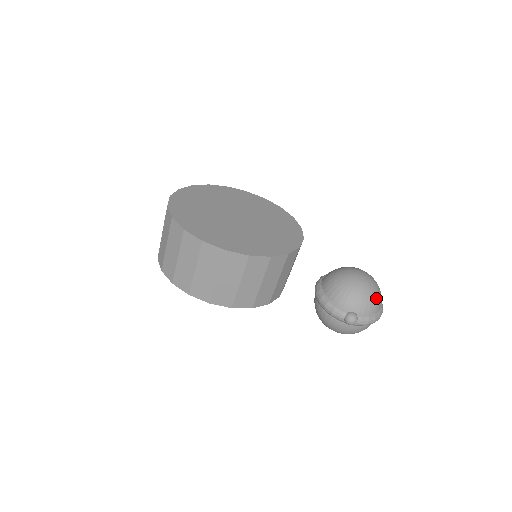
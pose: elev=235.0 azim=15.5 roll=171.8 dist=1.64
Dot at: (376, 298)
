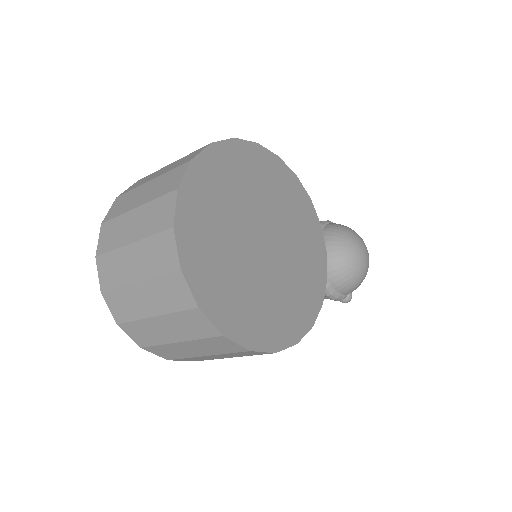
Dot at: occluded
